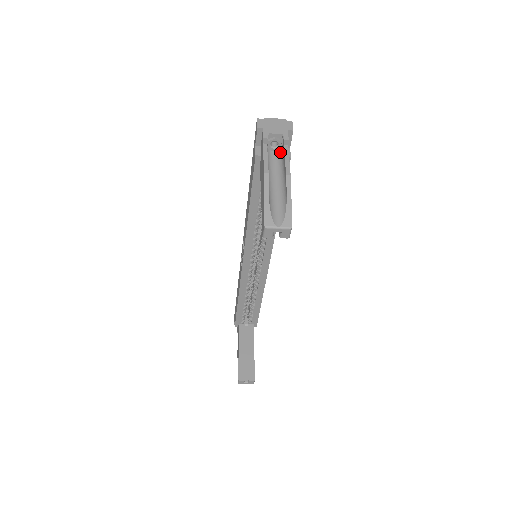
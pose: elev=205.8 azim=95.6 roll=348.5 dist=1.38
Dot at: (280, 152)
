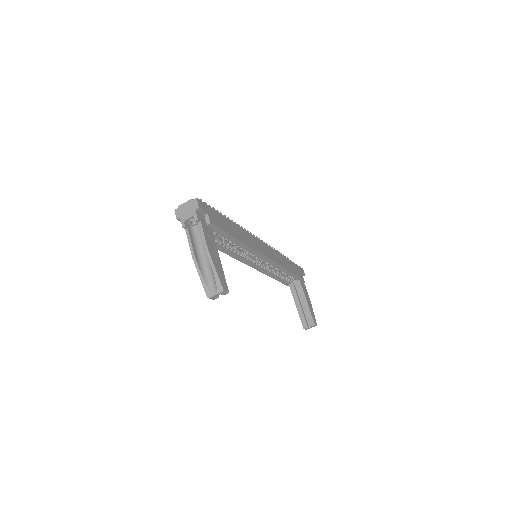
Dot at: occluded
